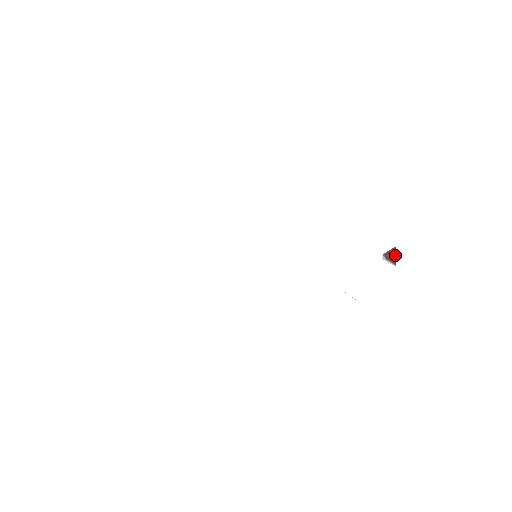
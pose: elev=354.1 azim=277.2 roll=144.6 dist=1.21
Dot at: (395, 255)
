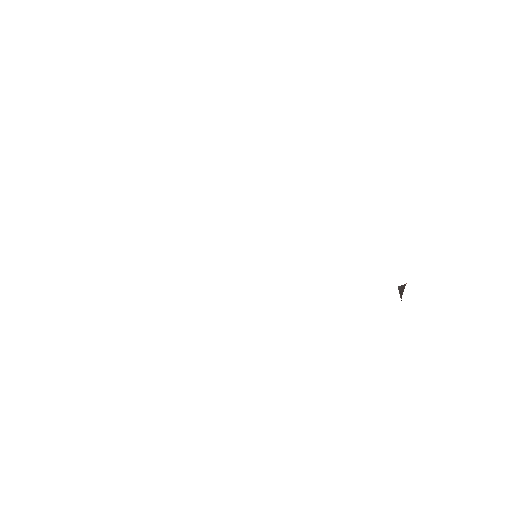
Dot at: (403, 291)
